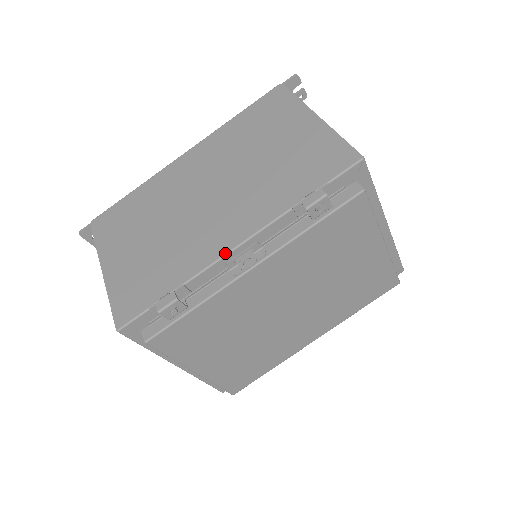
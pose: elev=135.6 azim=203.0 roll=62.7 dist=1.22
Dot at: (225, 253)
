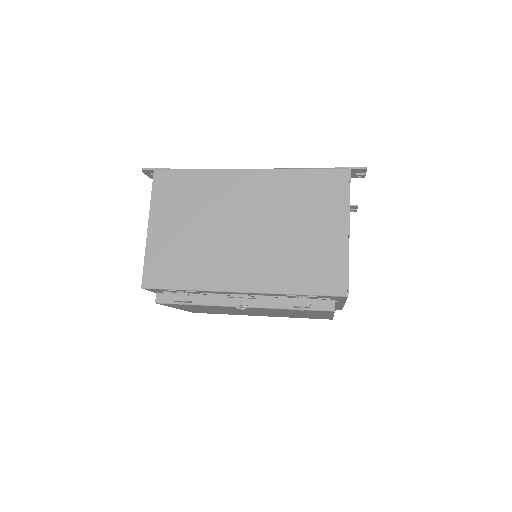
Dot at: (231, 291)
